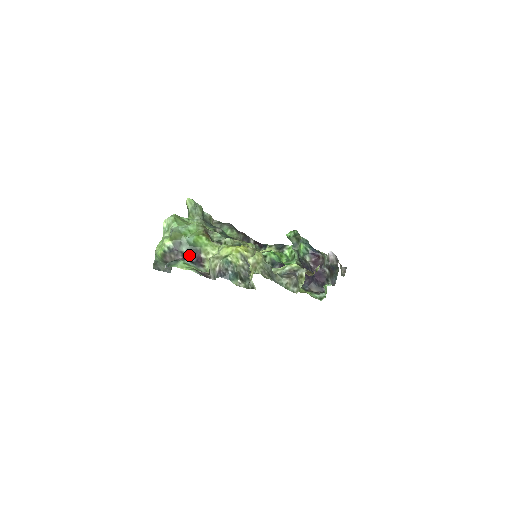
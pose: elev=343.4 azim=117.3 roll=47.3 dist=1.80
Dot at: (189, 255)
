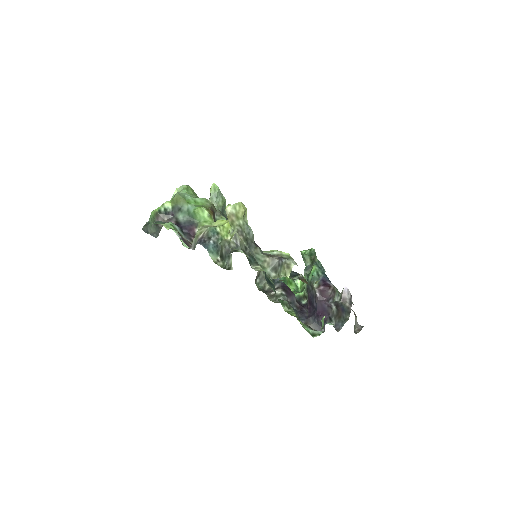
Dot at: (183, 224)
